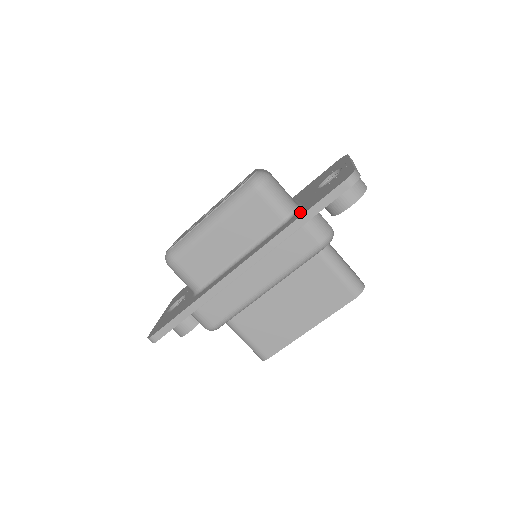
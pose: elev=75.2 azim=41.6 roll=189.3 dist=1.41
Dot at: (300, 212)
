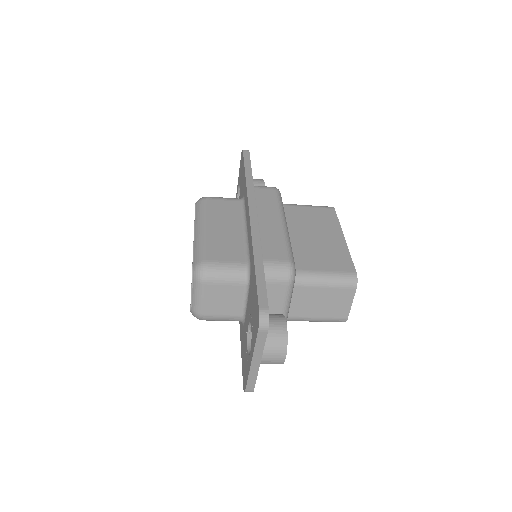
Dot at: (241, 335)
